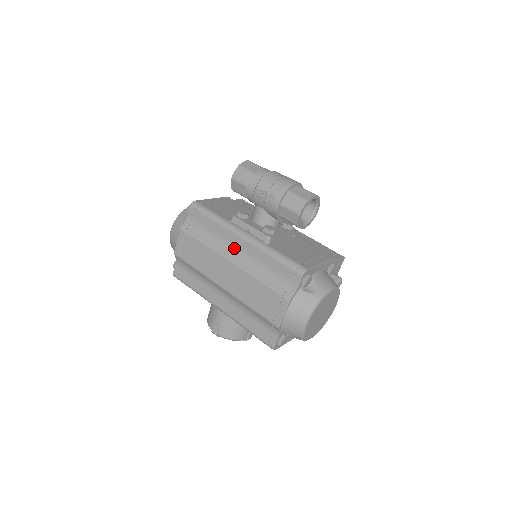
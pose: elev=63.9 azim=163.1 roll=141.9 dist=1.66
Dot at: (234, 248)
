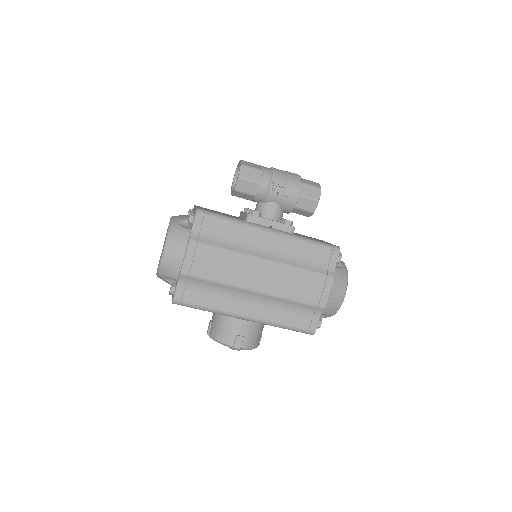
Dot at: (262, 246)
